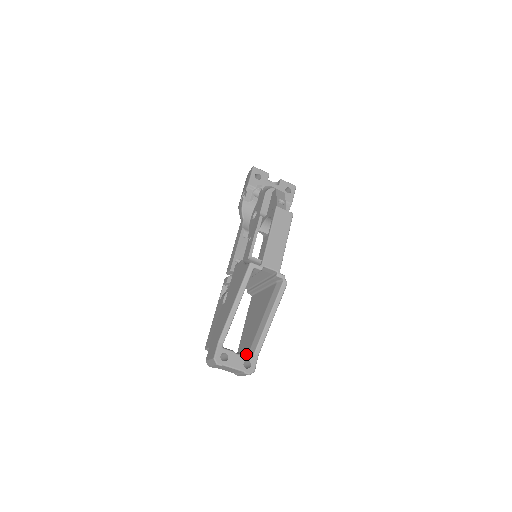
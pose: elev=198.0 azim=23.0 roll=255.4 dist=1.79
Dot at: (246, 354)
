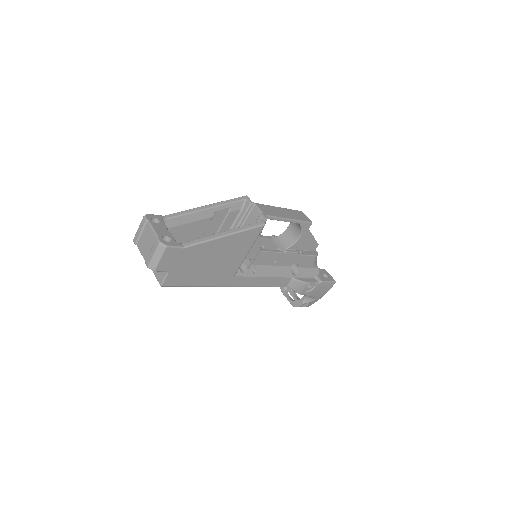
Dot at: occluded
